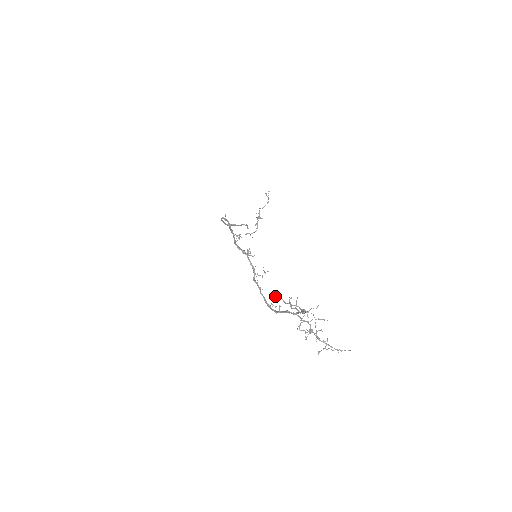
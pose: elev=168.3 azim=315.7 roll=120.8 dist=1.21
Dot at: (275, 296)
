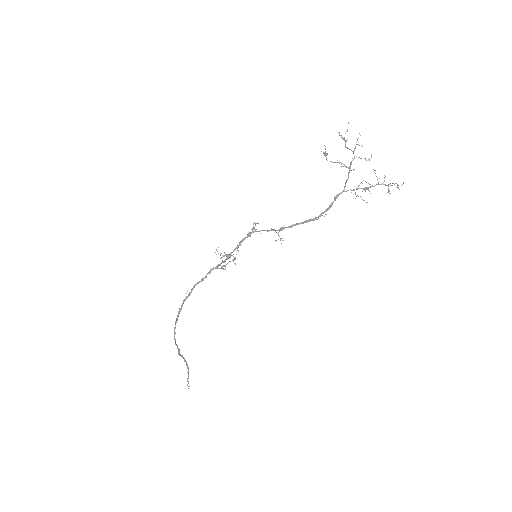
Dot at: (325, 153)
